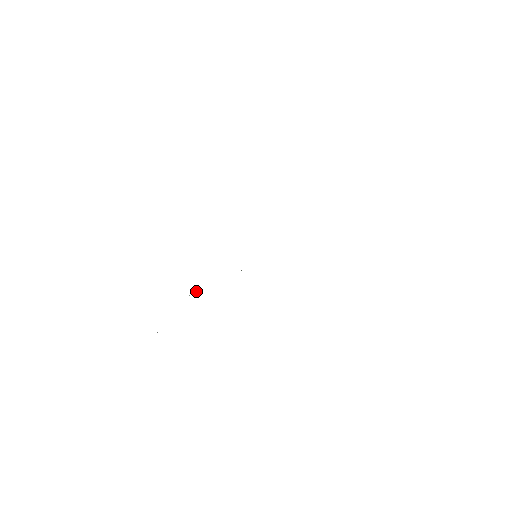
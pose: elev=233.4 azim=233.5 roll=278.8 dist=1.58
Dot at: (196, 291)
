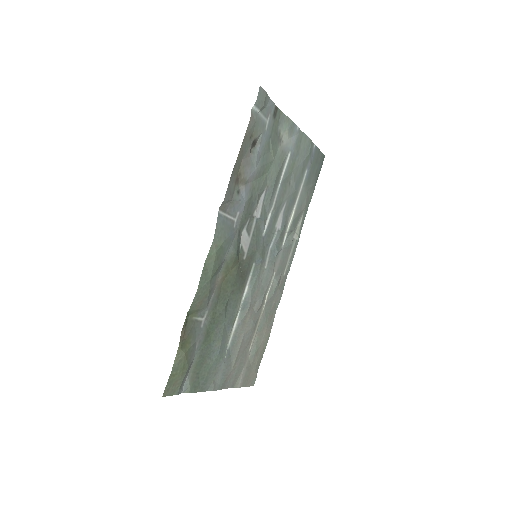
Dot at: (227, 341)
